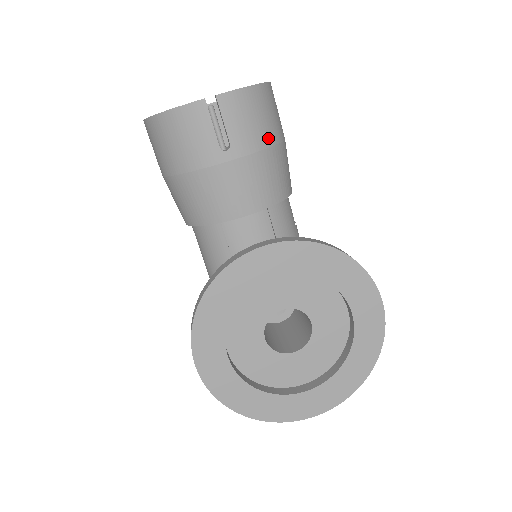
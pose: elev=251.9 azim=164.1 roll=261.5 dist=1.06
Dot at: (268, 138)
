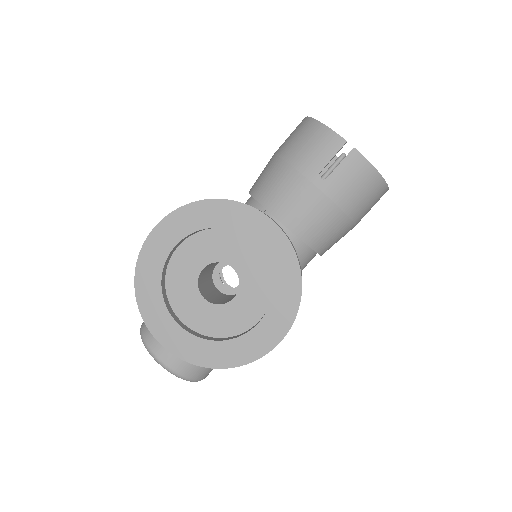
Dot at: (348, 205)
